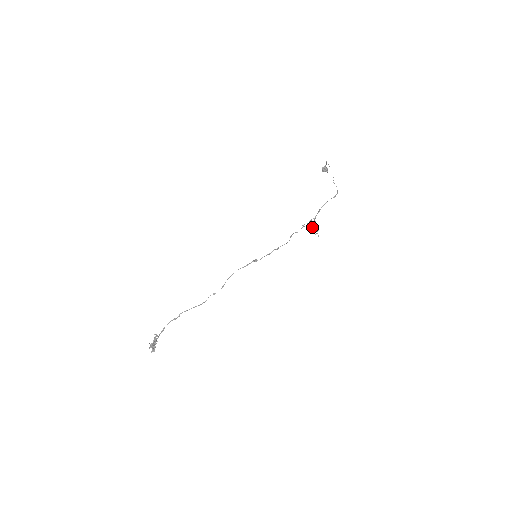
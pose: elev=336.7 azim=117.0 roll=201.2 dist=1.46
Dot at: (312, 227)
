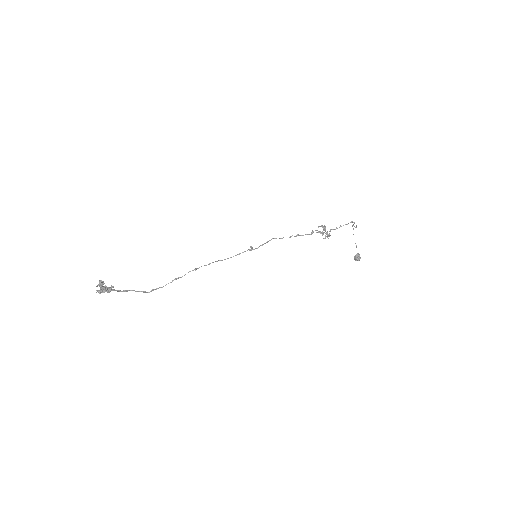
Dot at: occluded
